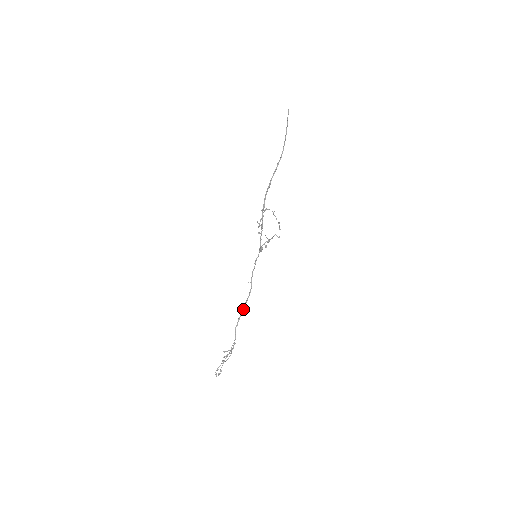
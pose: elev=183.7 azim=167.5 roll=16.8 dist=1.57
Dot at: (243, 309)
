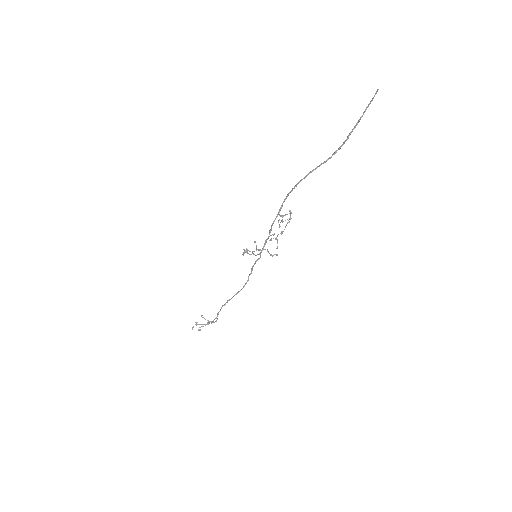
Dot at: (233, 296)
